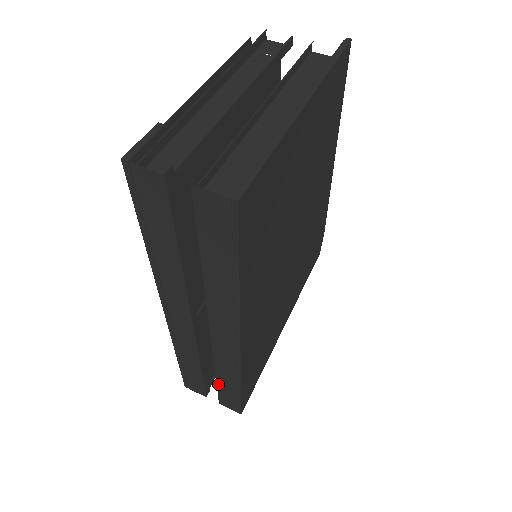
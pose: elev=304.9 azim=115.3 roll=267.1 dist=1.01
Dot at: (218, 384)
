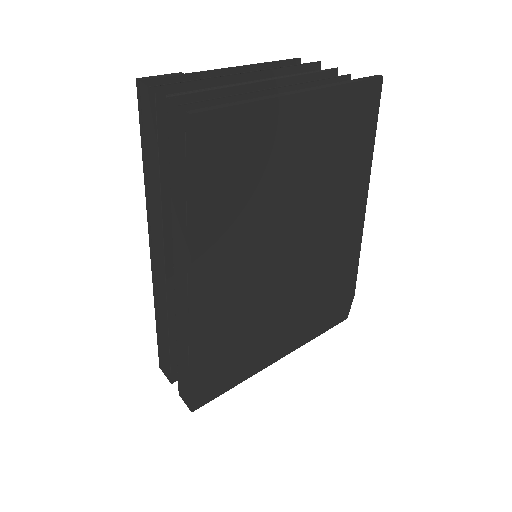
Dot at: (178, 363)
